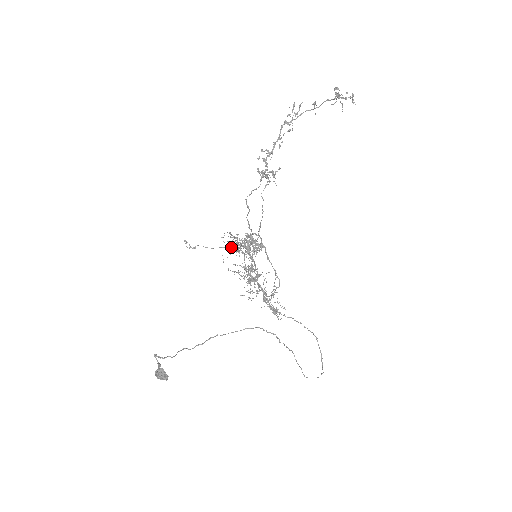
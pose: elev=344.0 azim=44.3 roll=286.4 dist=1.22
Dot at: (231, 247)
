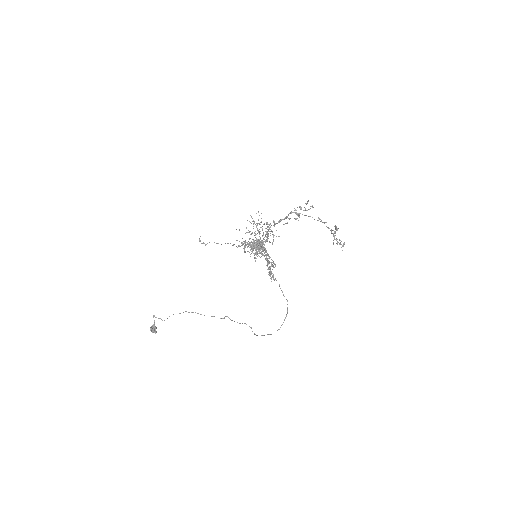
Dot at: occluded
